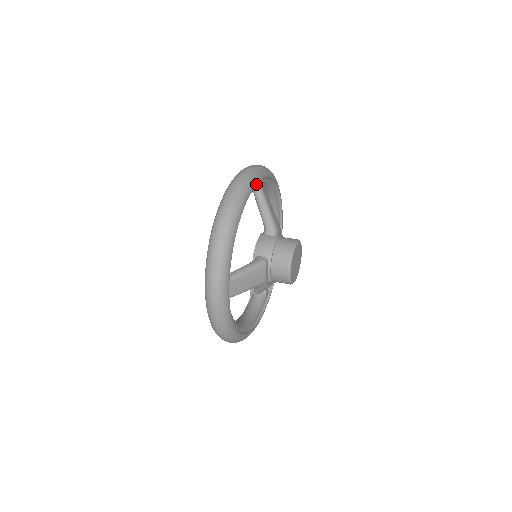
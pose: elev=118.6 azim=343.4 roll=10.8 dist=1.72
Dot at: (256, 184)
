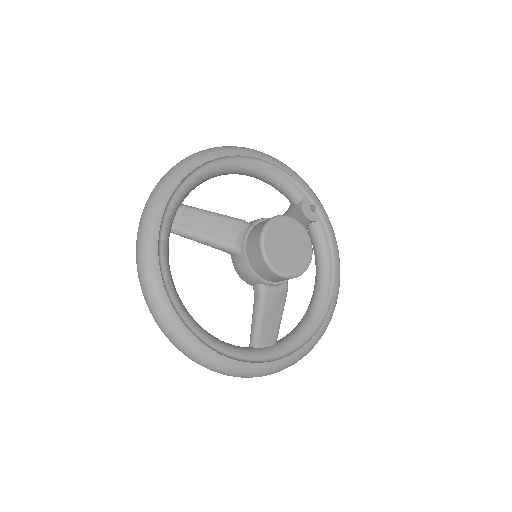
Dot at: (160, 274)
